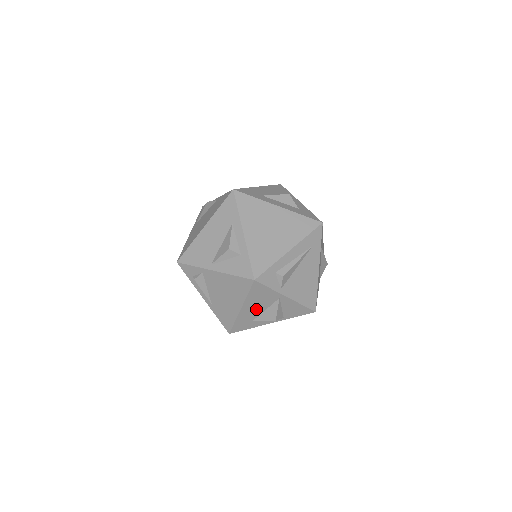
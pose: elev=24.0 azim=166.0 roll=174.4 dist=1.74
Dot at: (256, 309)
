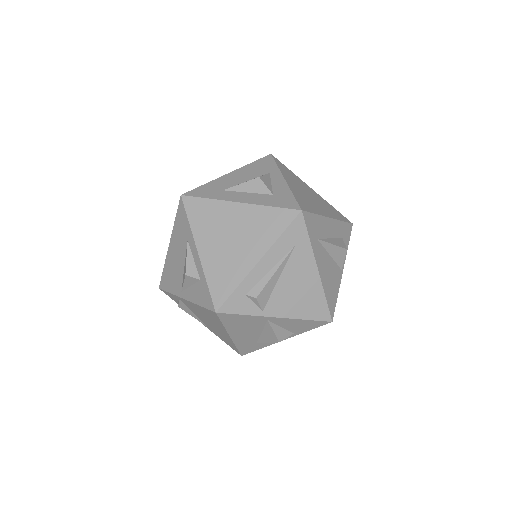
Dot at: (249, 333)
